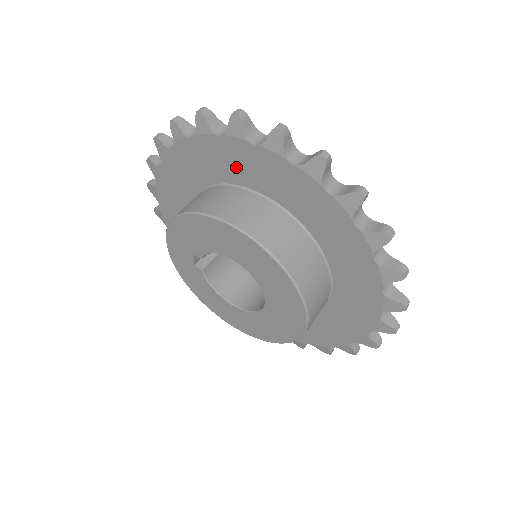
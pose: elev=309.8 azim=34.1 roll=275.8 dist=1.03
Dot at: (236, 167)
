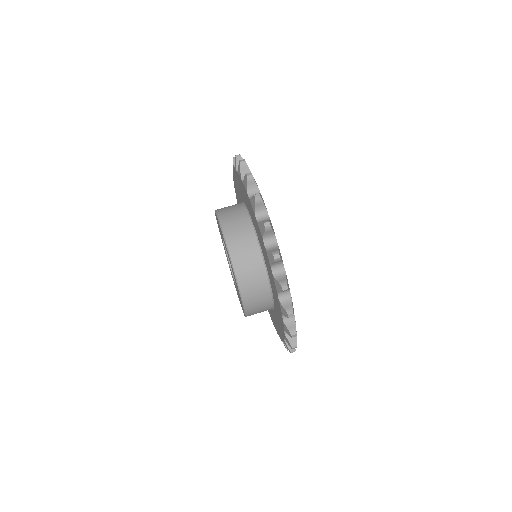
Dot at: (247, 202)
